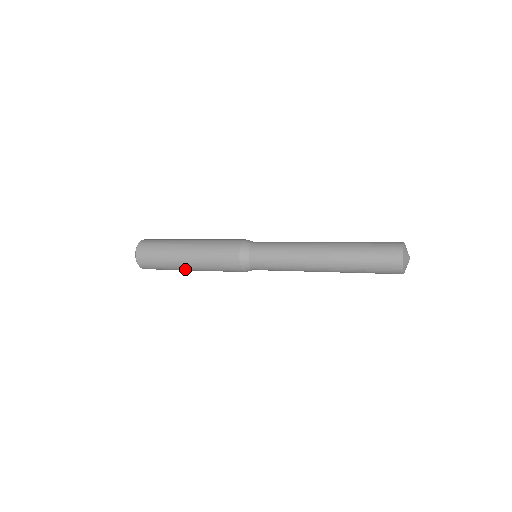
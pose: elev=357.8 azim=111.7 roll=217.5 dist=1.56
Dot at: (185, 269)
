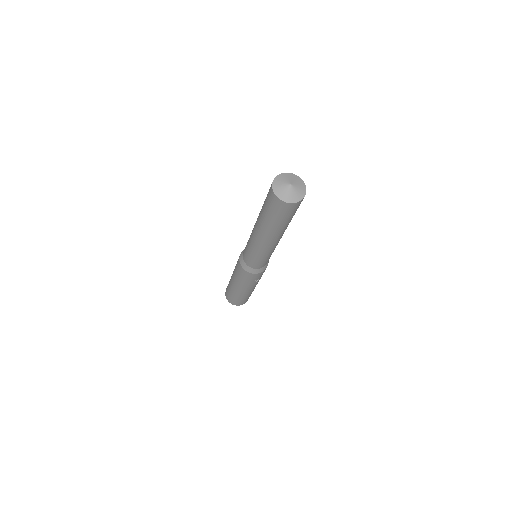
Dot at: (238, 291)
